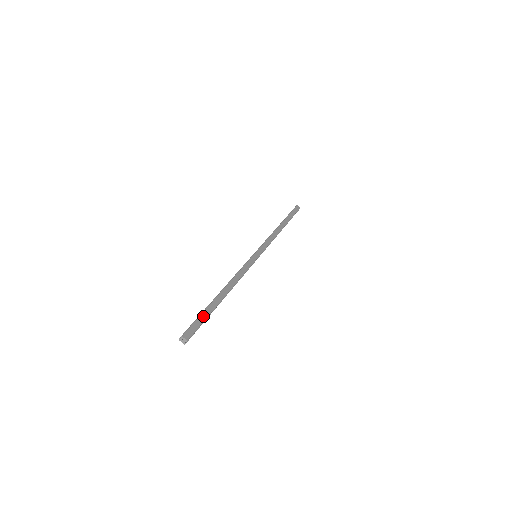
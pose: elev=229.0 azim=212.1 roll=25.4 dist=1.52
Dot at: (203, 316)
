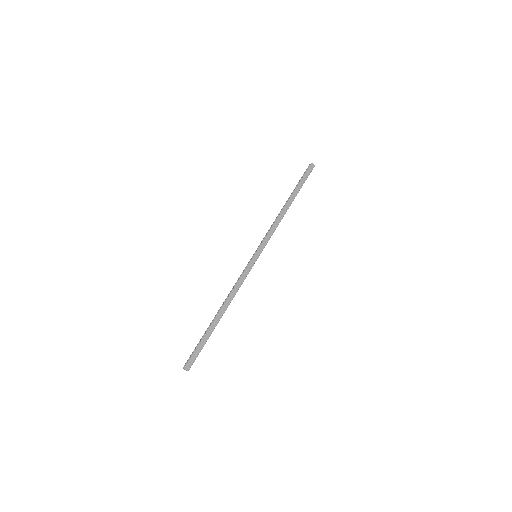
Dot at: (201, 344)
